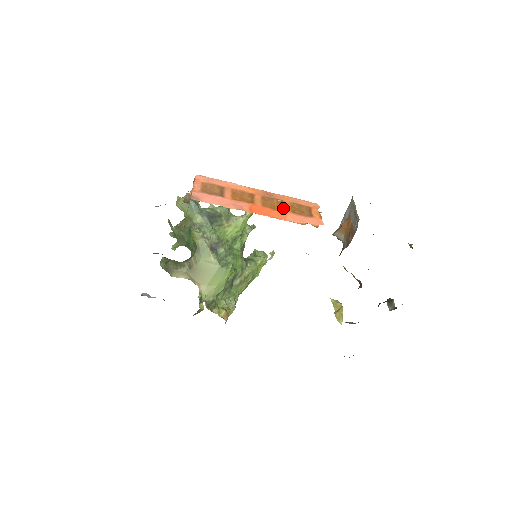
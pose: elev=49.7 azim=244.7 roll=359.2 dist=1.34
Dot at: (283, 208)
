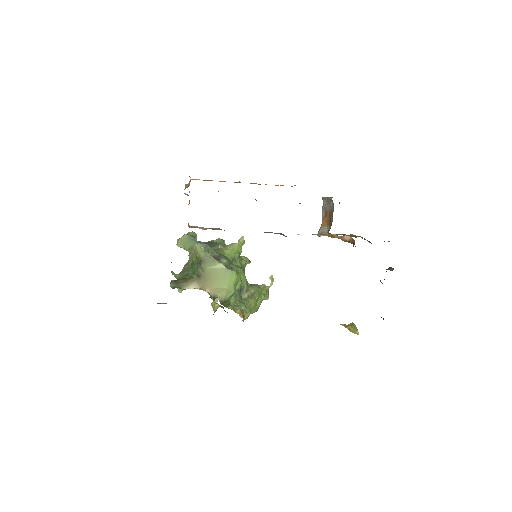
Dot at: occluded
